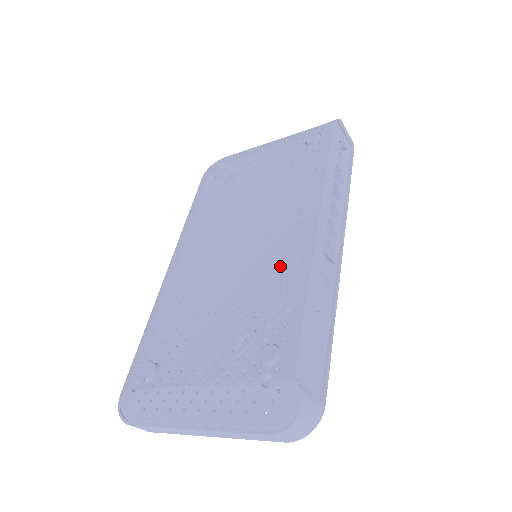
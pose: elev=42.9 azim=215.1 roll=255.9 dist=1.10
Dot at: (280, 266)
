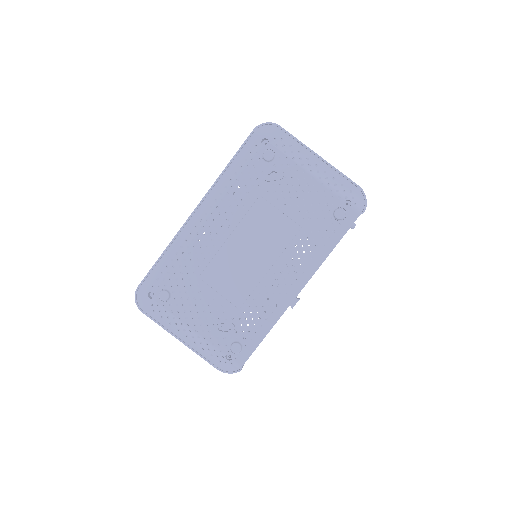
Dot at: (266, 300)
